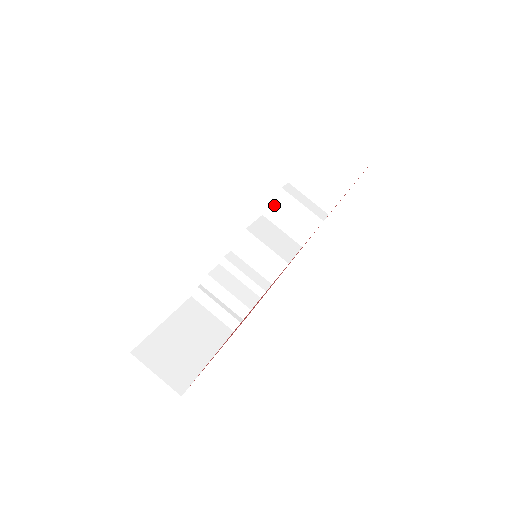
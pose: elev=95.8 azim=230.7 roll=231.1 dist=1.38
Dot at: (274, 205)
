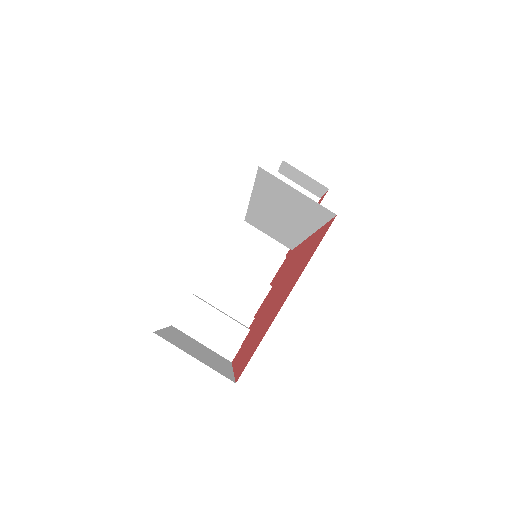
Dot at: (233, 248)
